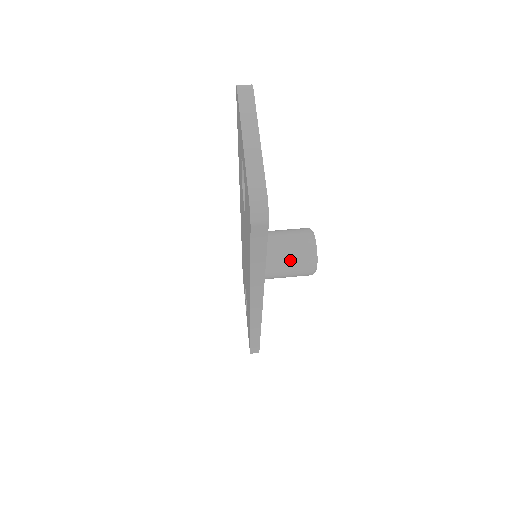
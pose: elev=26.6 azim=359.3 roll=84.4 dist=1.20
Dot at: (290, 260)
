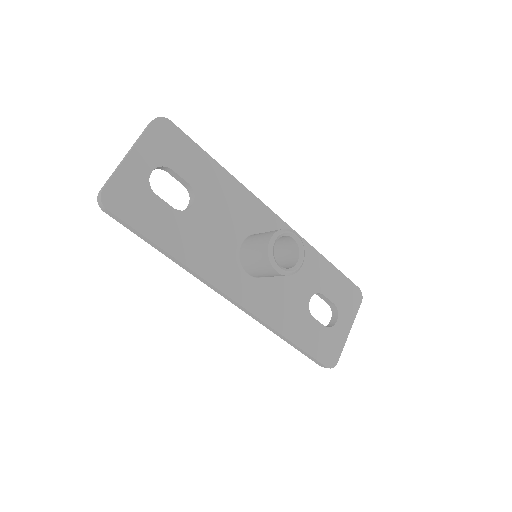
Dot at: (254, 257)
